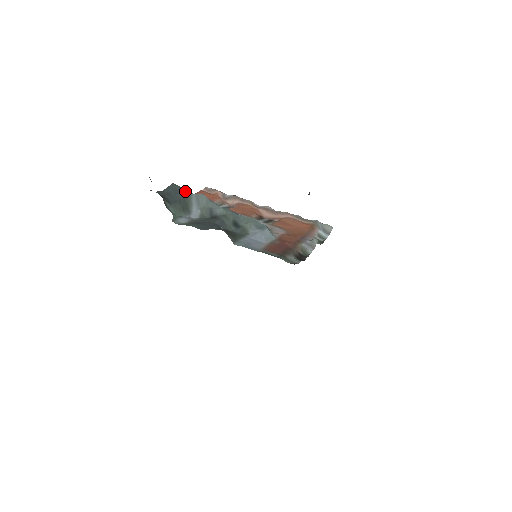
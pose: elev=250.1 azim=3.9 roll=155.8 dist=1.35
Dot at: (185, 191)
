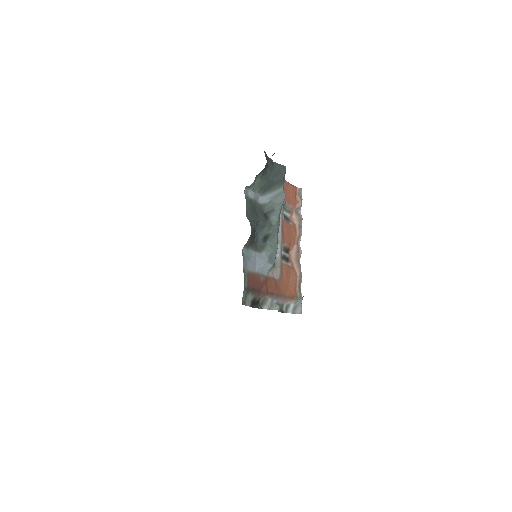
Dot at: (282, 181)
